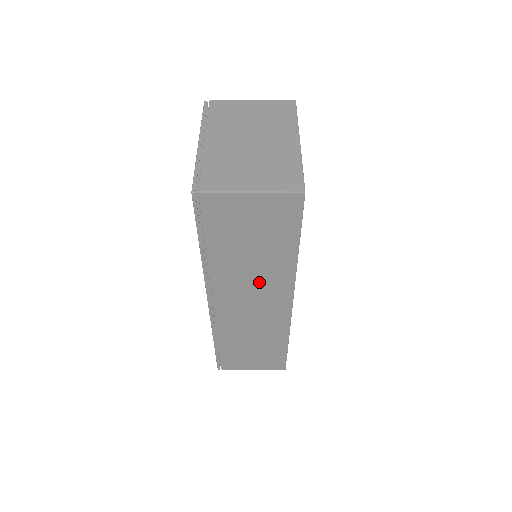
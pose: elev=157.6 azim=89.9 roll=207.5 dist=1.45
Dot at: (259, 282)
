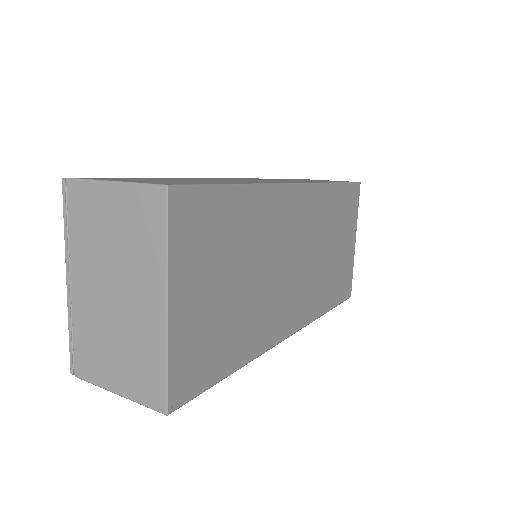
Dot at: occluded
